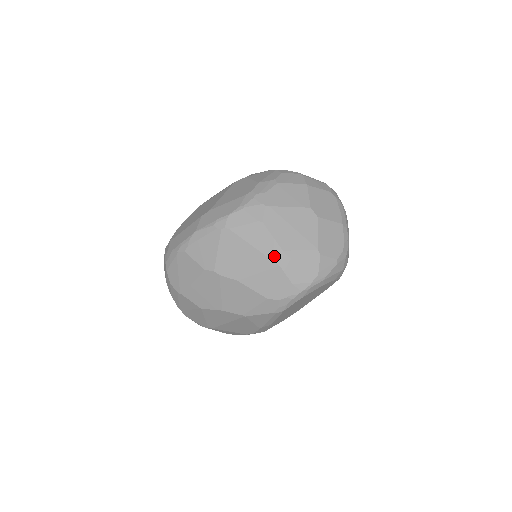
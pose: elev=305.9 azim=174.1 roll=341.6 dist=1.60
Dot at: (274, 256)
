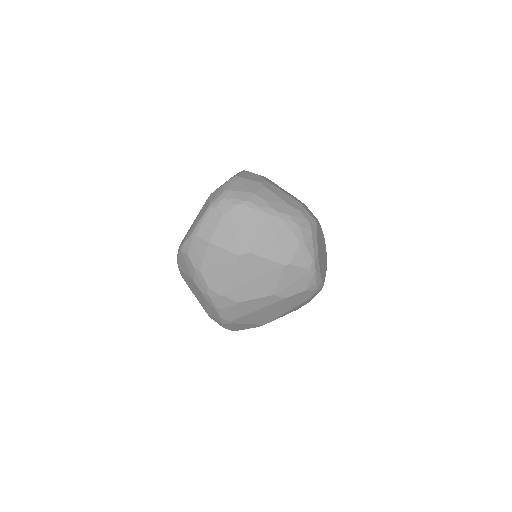
Dot at: (274, 301)
